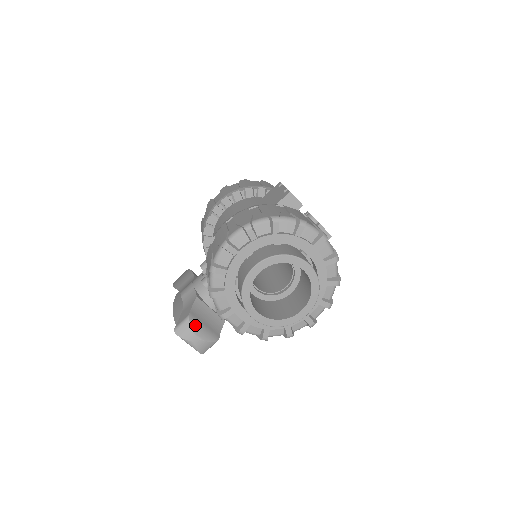
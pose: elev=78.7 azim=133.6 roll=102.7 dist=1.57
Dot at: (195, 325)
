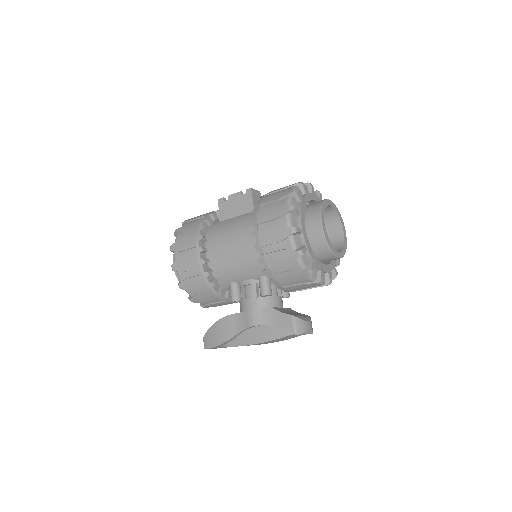
Dot at: (299, 317)
